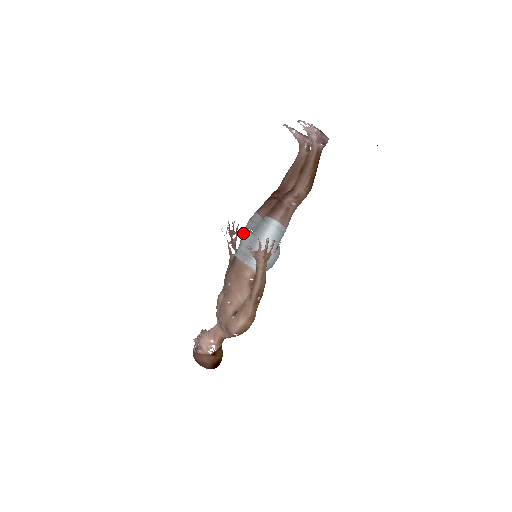
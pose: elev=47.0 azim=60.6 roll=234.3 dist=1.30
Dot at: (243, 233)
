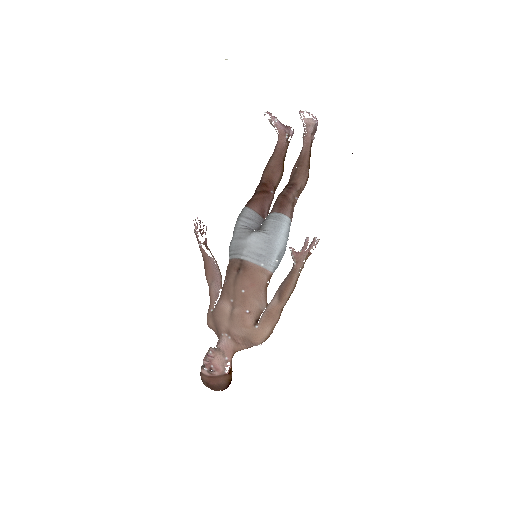
Dot at: (240, 232)
